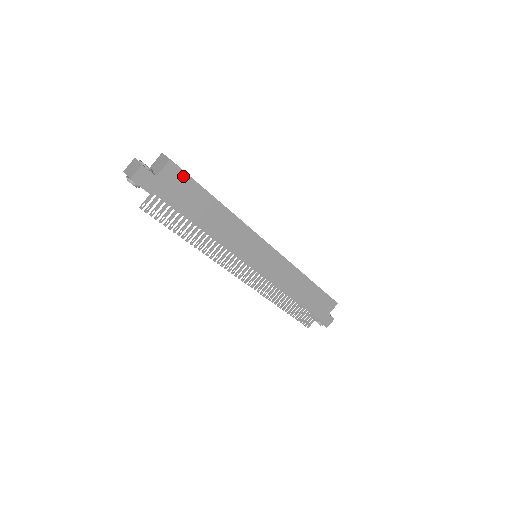
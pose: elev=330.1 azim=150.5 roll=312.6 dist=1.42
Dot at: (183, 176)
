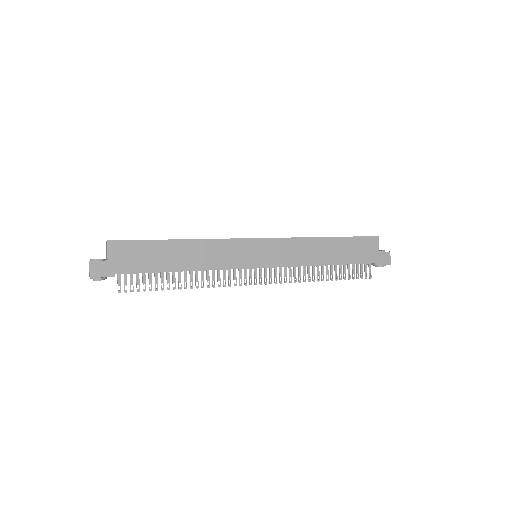
Dot at: (128, 244)
